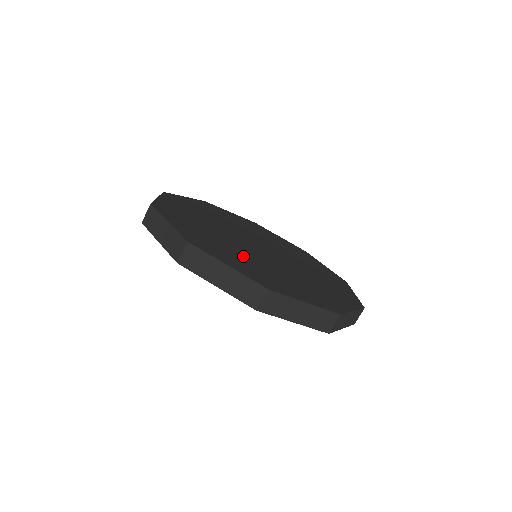
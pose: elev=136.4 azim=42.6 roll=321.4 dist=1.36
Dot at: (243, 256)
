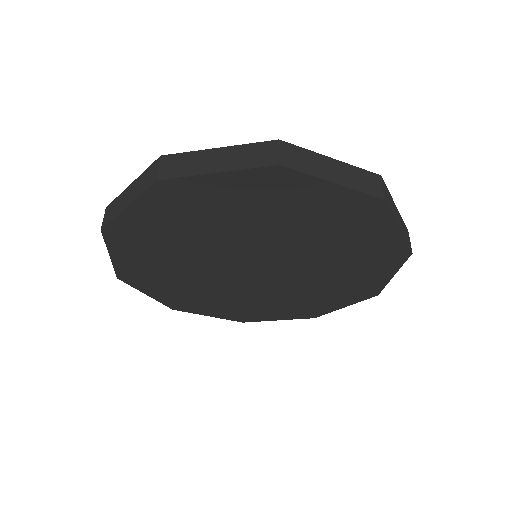
Dot at: occluded
